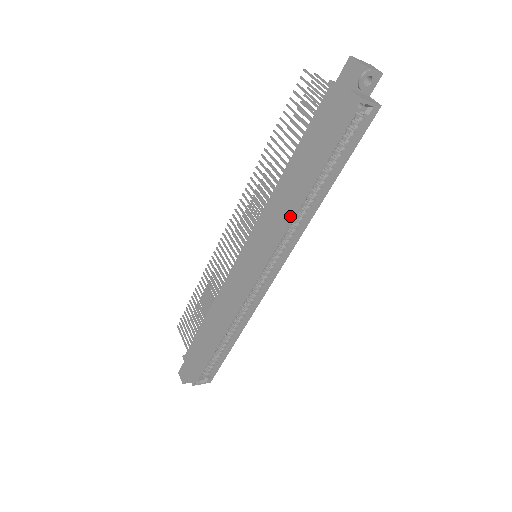
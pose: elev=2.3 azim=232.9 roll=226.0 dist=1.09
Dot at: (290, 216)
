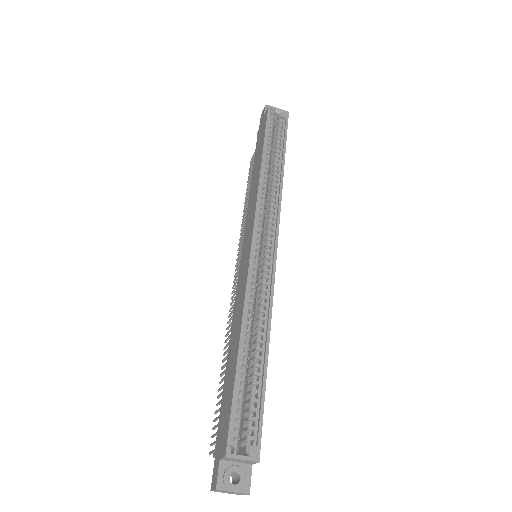
Dot at: (258, 181)
